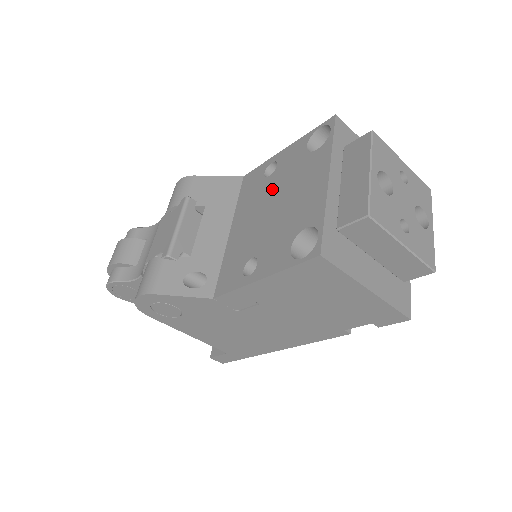
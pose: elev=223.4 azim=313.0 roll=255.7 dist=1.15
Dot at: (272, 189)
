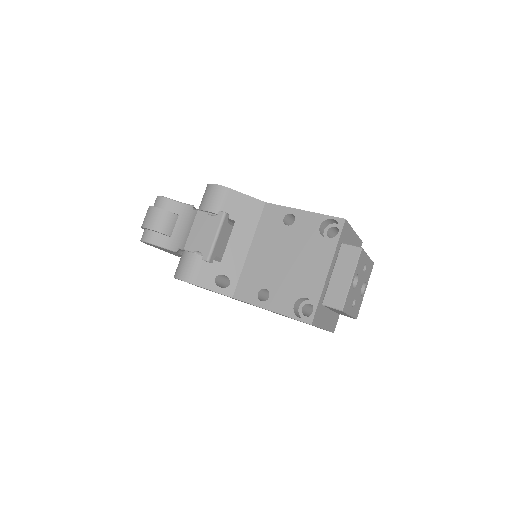
Dot at: (288, 242)
